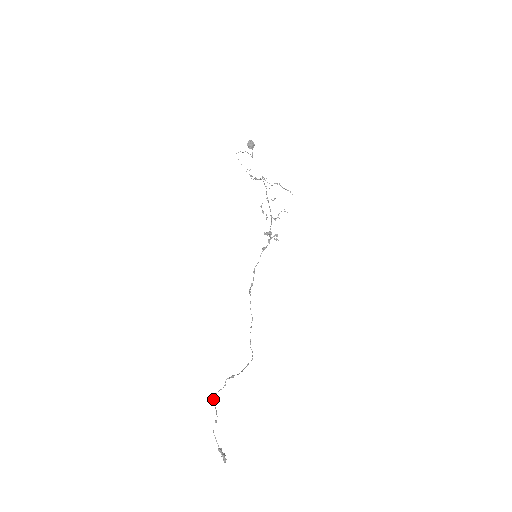
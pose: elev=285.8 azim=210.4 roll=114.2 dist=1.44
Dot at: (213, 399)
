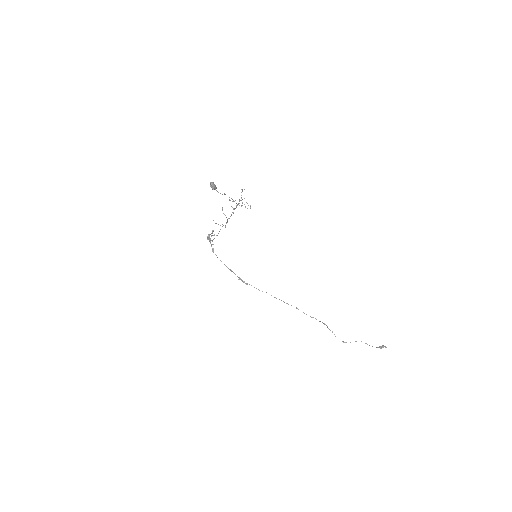
Dot at: (345, 342)
